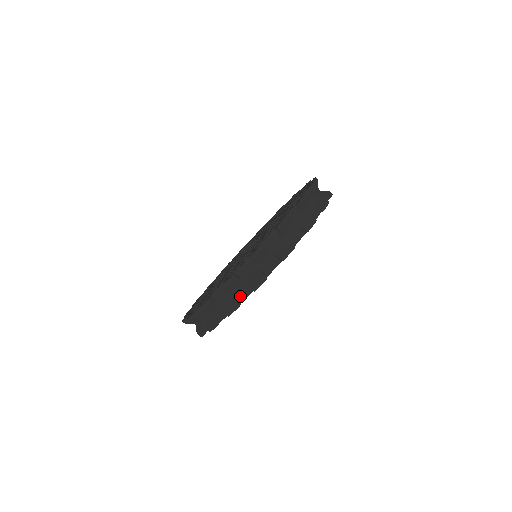
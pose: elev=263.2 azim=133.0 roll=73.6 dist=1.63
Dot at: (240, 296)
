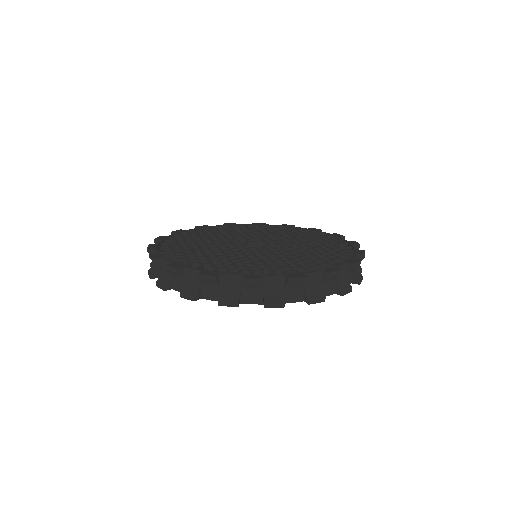
Dot at: (175, 284)
